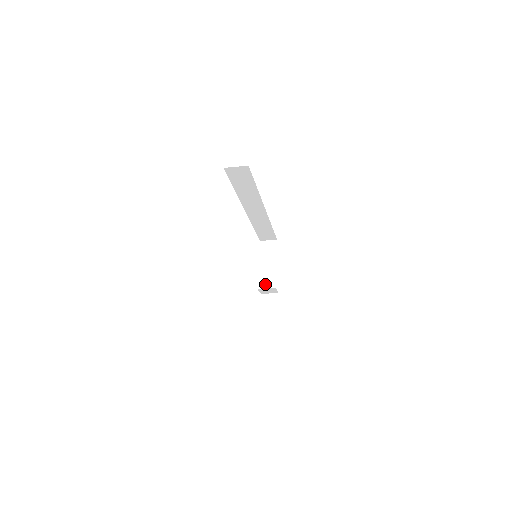
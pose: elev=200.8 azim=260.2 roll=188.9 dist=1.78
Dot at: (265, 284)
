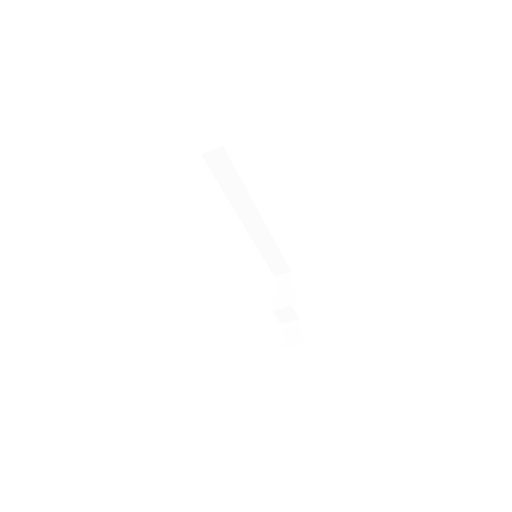
Dot at: (280, 304)
